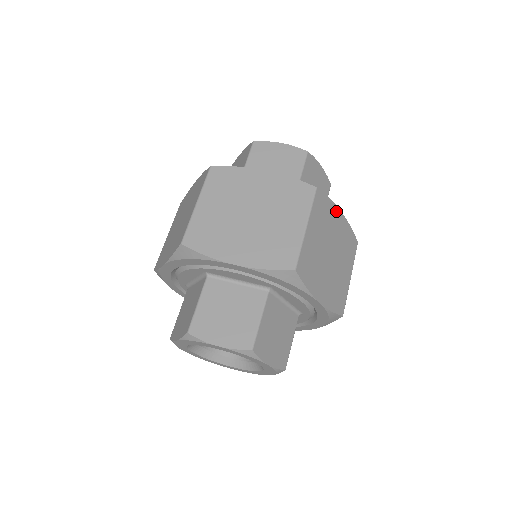
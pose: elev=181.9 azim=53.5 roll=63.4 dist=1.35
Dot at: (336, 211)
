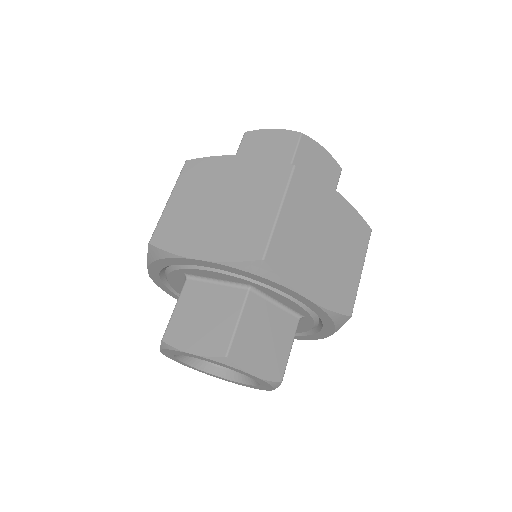
Dot at: (330, 193)
